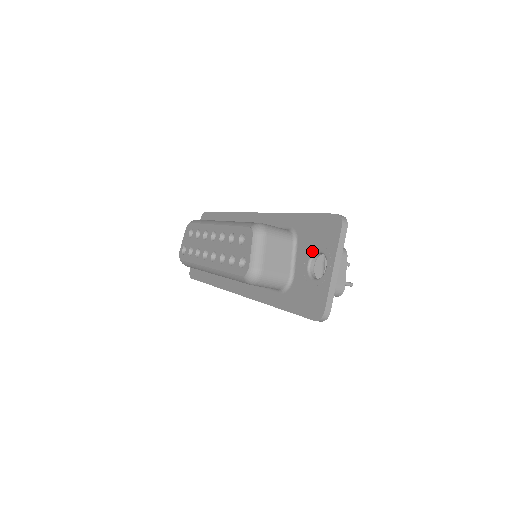
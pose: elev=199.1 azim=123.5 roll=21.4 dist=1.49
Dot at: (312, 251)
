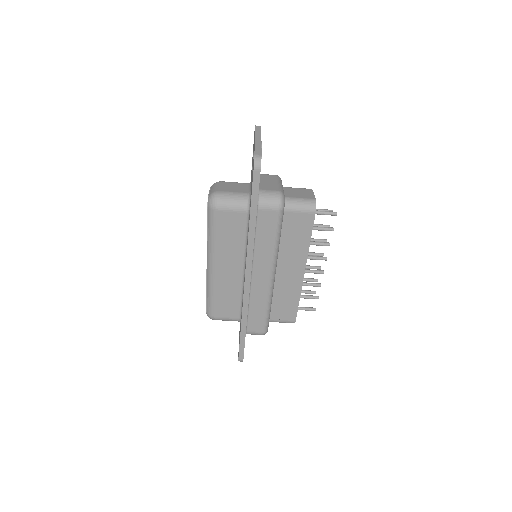
Dot at: (252, 163)
